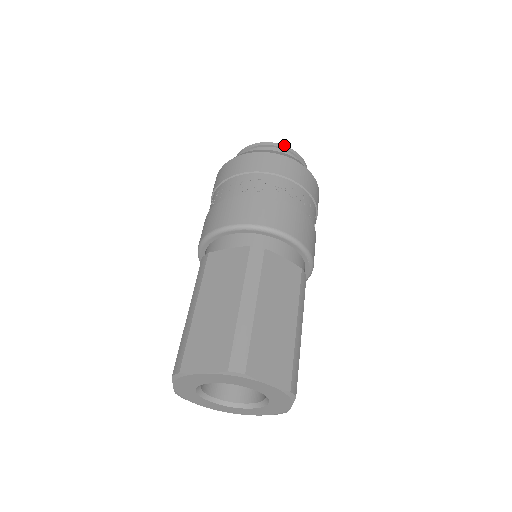
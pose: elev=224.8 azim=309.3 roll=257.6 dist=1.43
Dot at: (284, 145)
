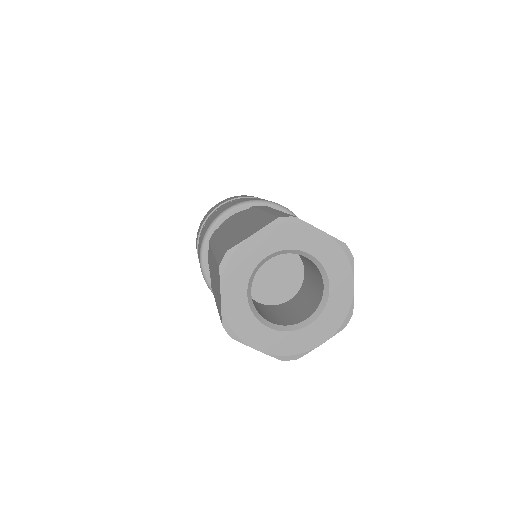
Dot at: occluded
